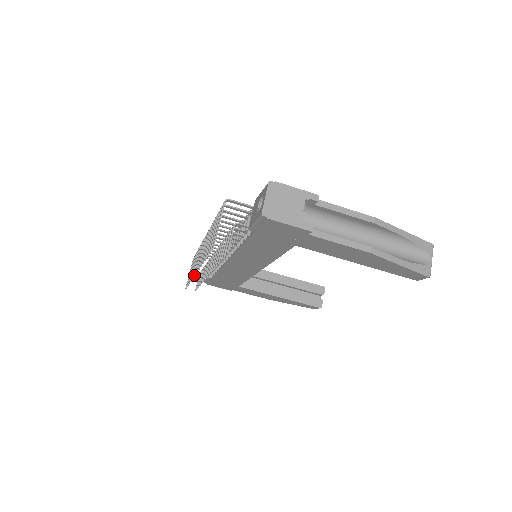
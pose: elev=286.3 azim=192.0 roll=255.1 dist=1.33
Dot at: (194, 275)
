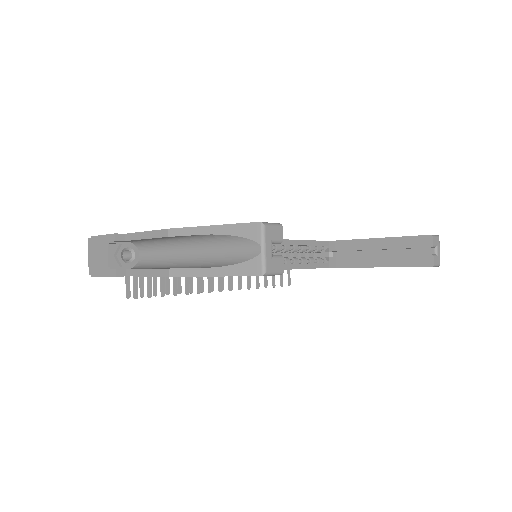
Dot at: occluded
